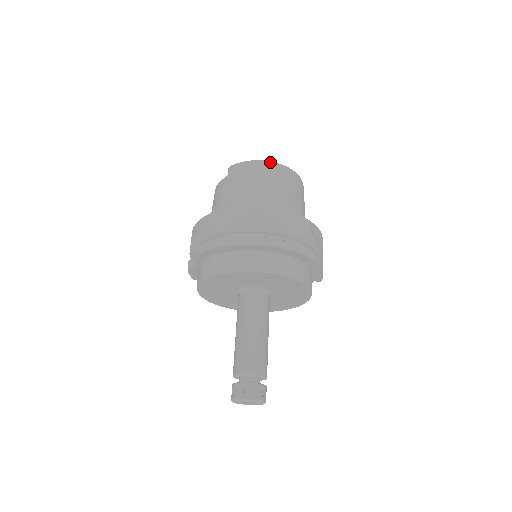
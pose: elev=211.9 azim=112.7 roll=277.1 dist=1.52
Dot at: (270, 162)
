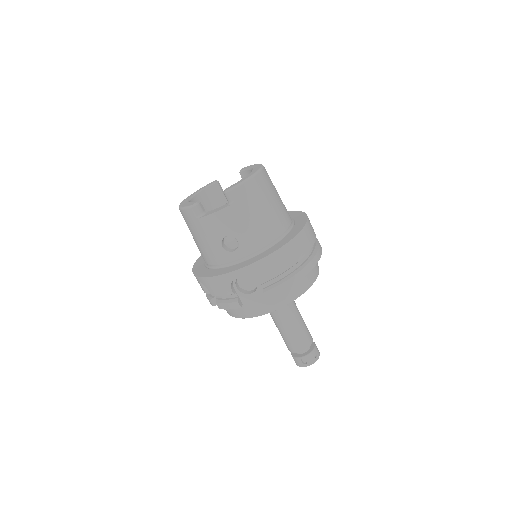
Dot at: (261, 171)
